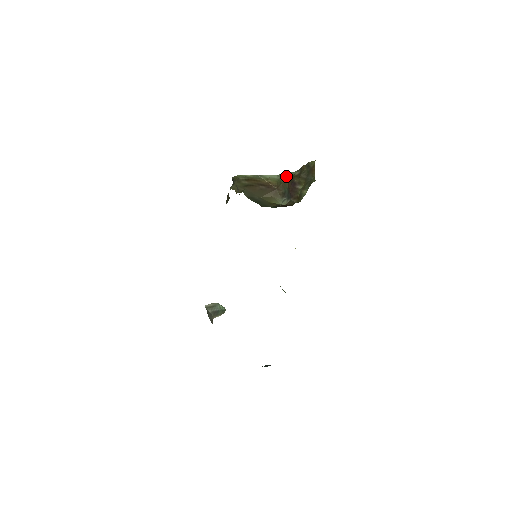
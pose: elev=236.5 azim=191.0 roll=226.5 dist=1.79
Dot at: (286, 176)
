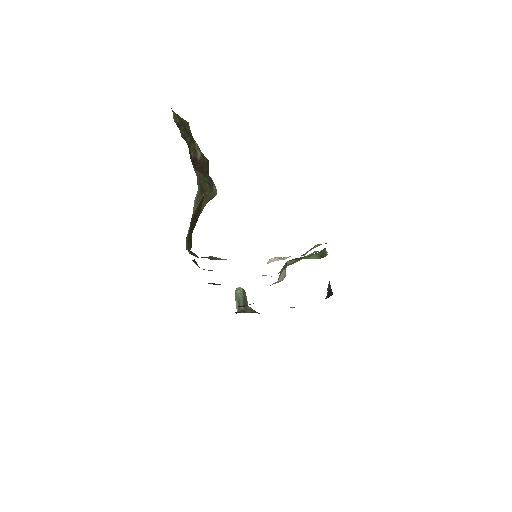
Dot at: occluded
